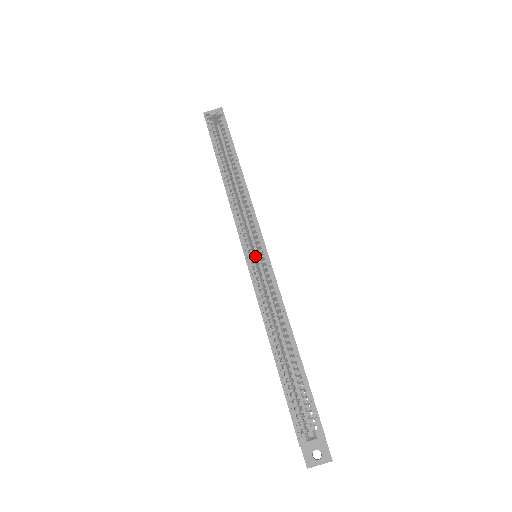
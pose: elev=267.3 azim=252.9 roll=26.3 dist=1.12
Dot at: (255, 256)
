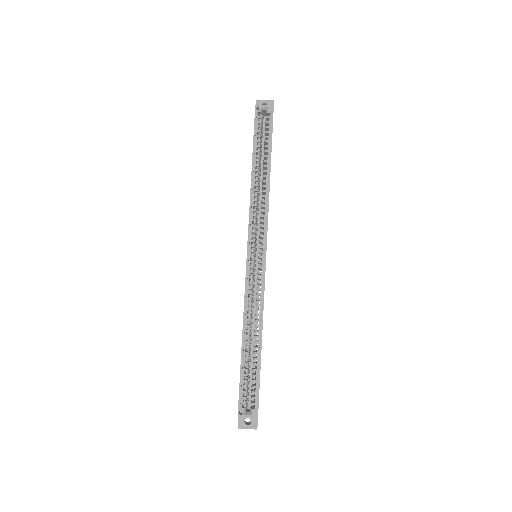
Dot at: (255, 259)
